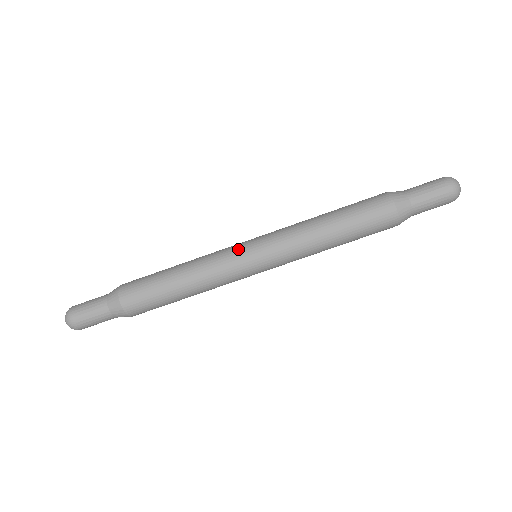
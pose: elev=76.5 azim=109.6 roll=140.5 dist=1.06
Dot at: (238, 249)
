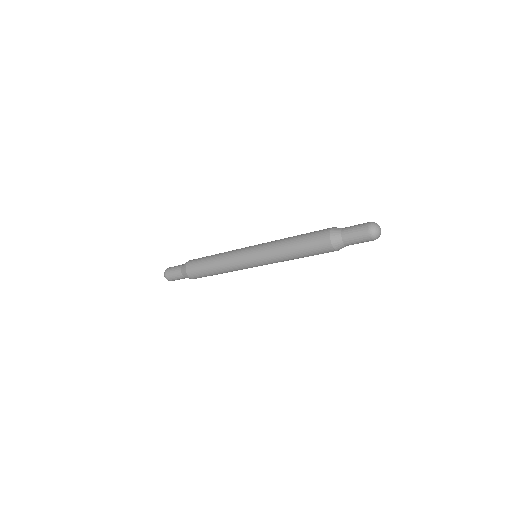
Dot at: (245, 264)
